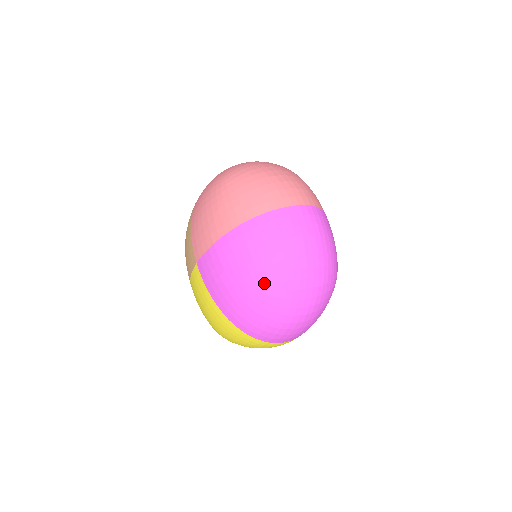
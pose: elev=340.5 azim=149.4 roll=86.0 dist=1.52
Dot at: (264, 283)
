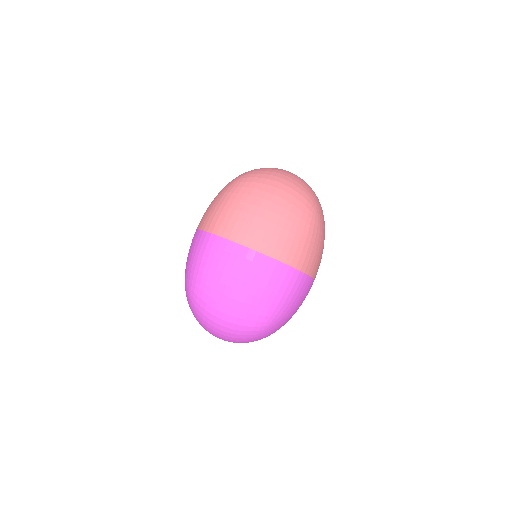
Dot at: (190, 288)
